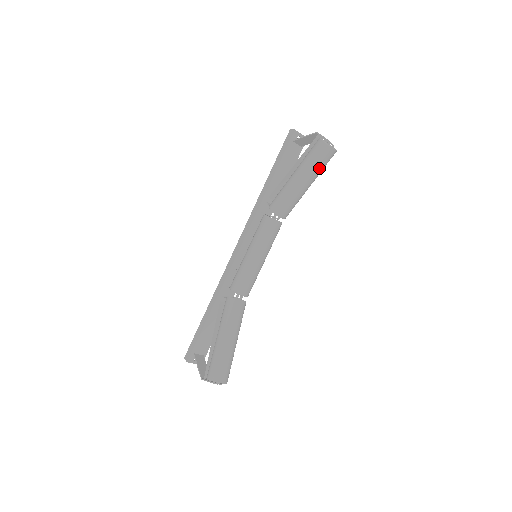
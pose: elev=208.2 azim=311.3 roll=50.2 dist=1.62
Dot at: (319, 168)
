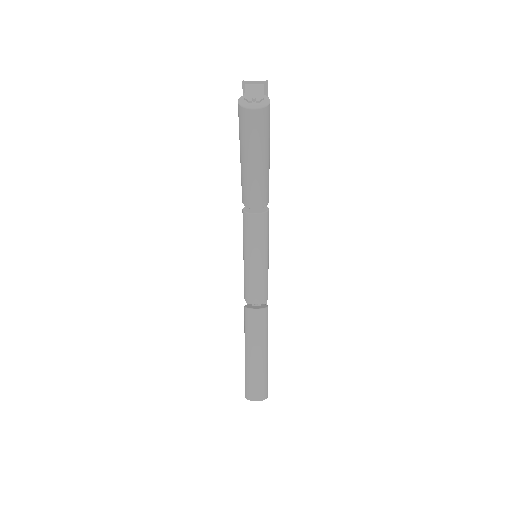
Dot at: (255, 139)
